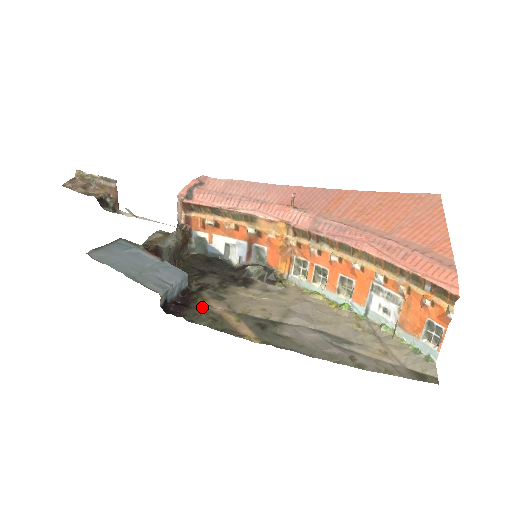
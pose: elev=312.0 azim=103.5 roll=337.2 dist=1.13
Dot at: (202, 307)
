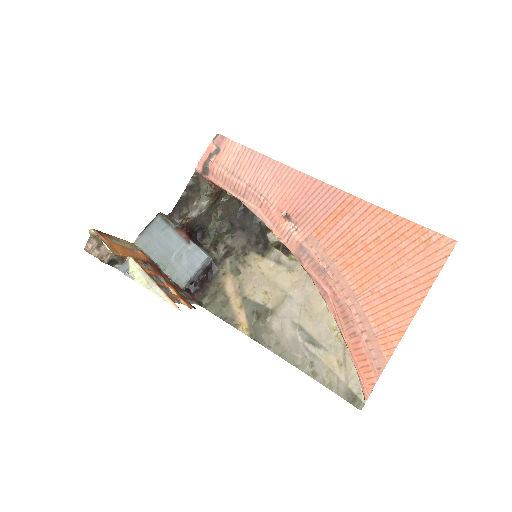
Dot at: (219, 286)
